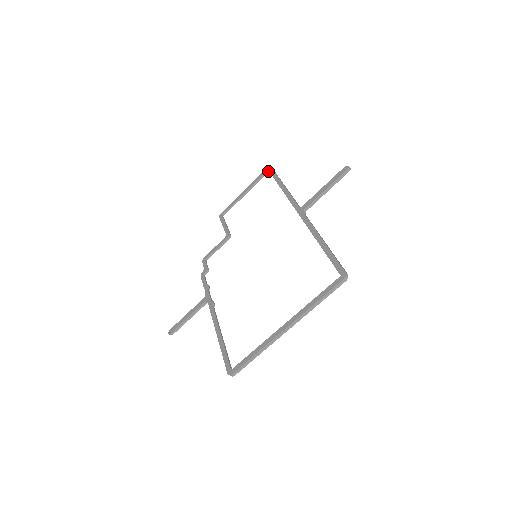
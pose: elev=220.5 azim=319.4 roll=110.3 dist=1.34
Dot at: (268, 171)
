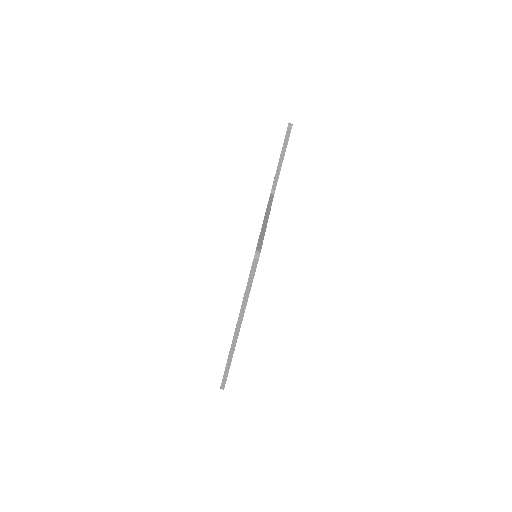
Dot at: occluded
